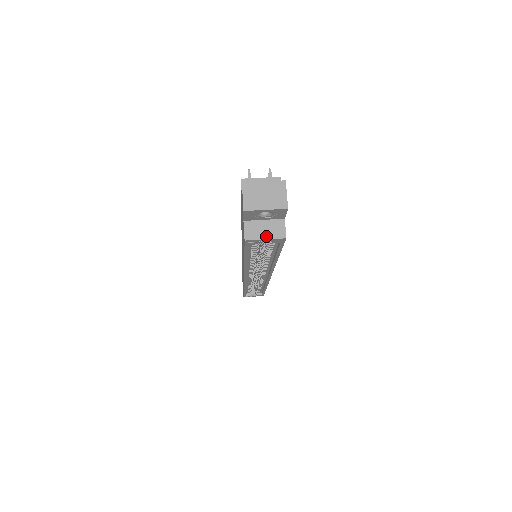
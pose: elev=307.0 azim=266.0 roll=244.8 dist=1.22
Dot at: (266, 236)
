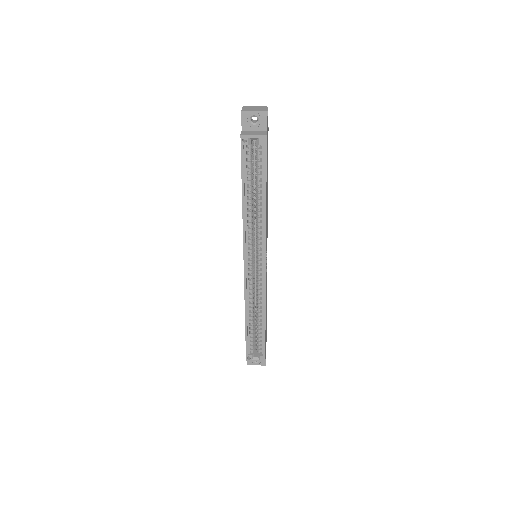
Dot at: (254, 134)
